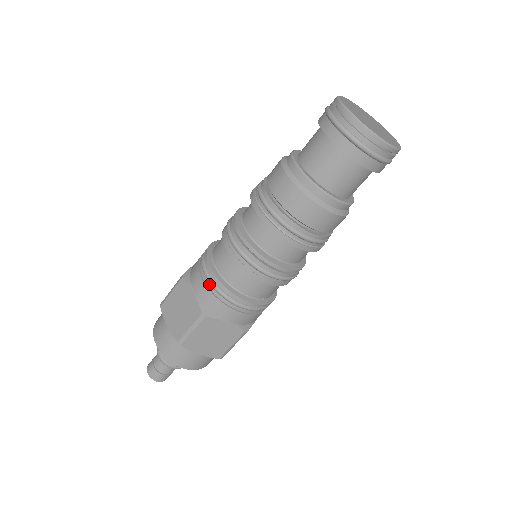
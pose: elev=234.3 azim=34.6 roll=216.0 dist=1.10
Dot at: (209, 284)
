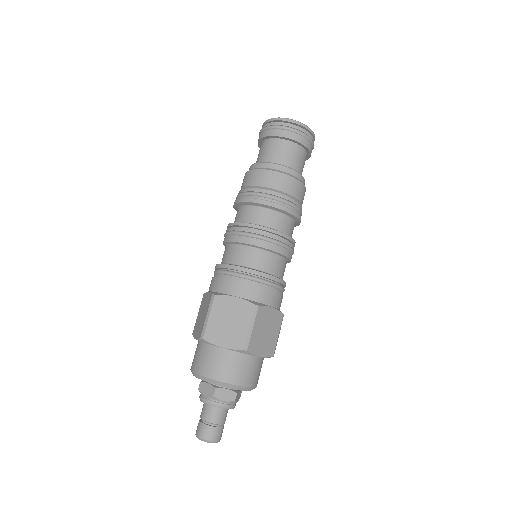
Dot at: (246, 280)
